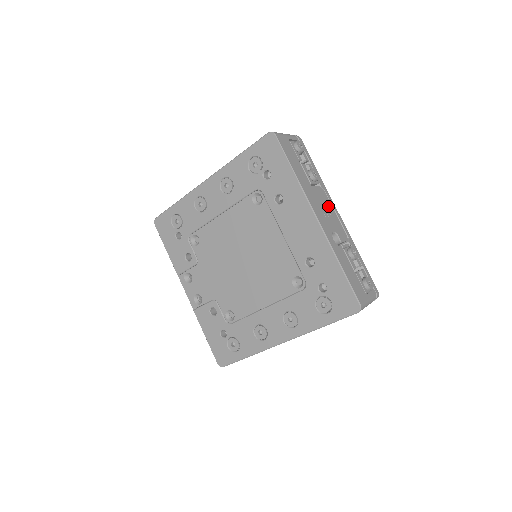
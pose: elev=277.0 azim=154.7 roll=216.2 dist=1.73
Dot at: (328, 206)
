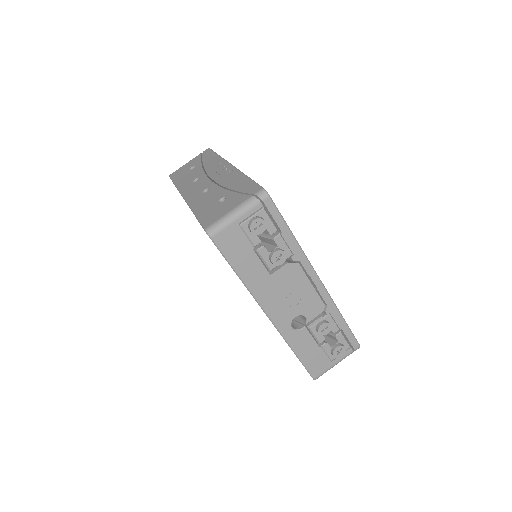
Dot at: (299, 283)
